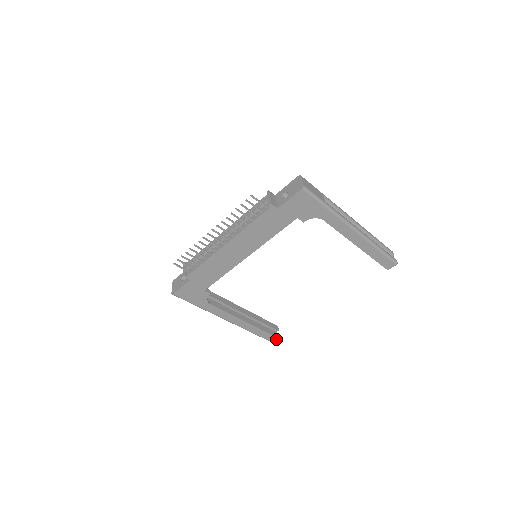
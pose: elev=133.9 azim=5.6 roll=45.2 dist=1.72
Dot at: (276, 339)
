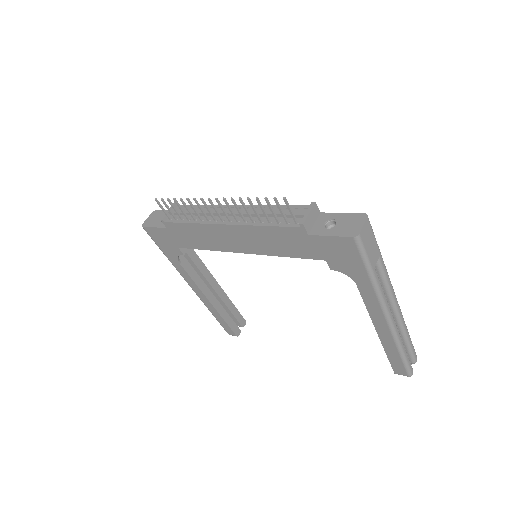
Dot at: (234, 335)
